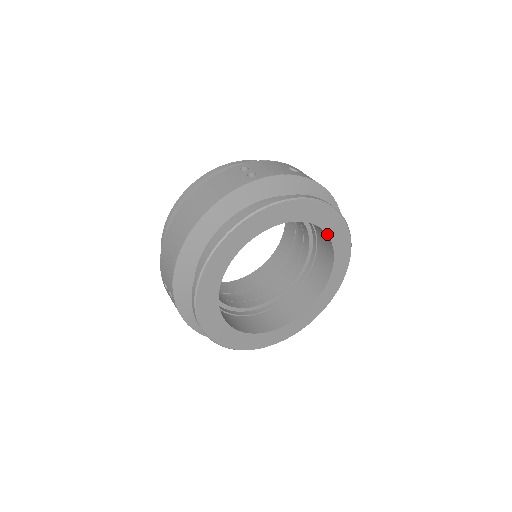
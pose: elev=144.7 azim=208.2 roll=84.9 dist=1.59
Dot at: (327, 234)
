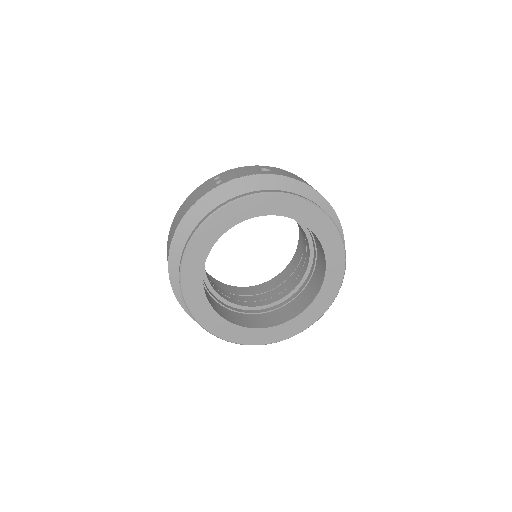
Dot at: occluded
